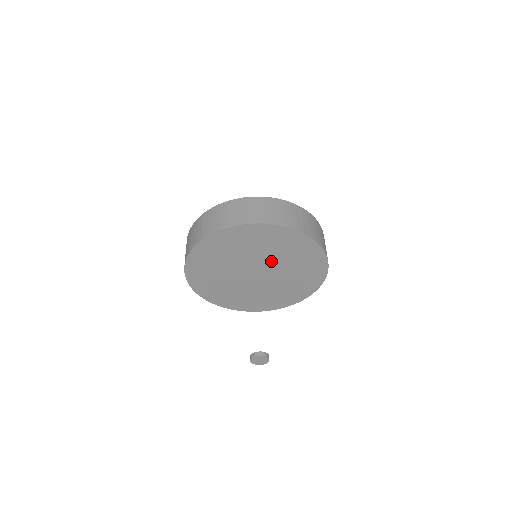
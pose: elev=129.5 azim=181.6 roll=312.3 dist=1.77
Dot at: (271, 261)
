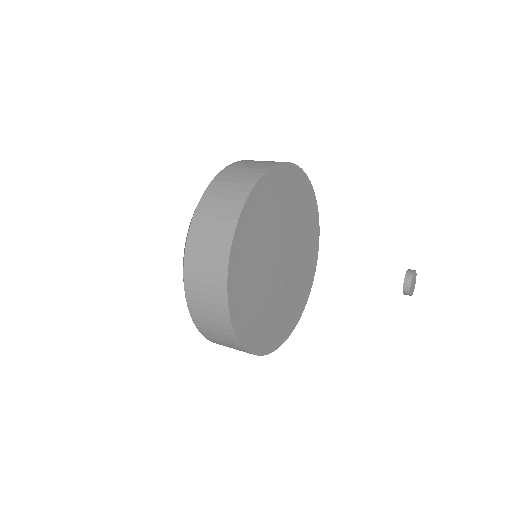
Dot at: (296, 256)
